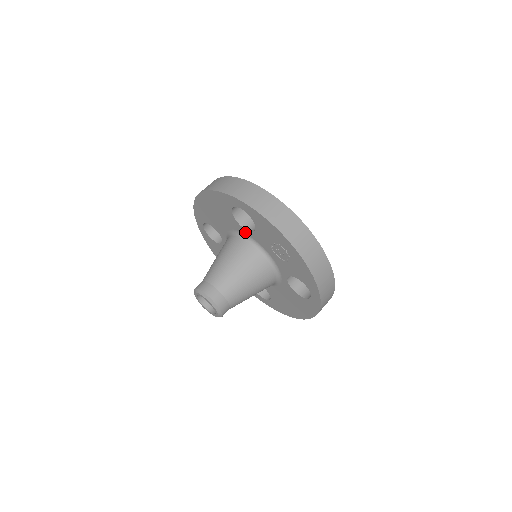
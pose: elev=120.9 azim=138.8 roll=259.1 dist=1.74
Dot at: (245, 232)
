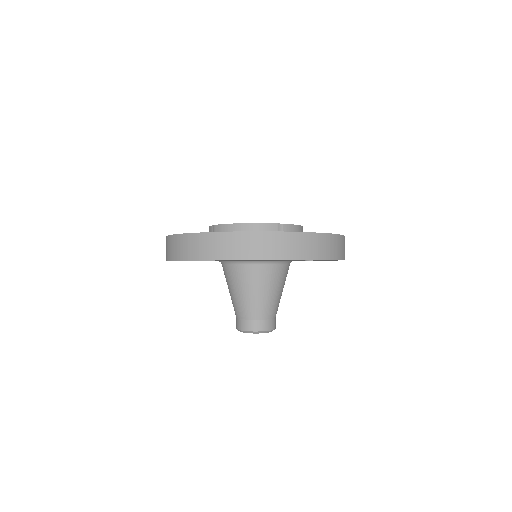
Dot at: occluded
